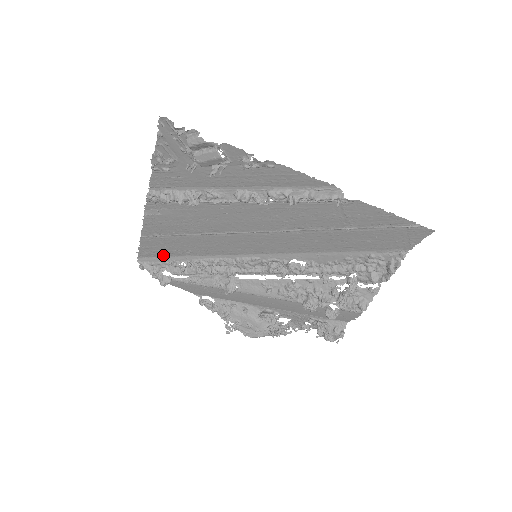
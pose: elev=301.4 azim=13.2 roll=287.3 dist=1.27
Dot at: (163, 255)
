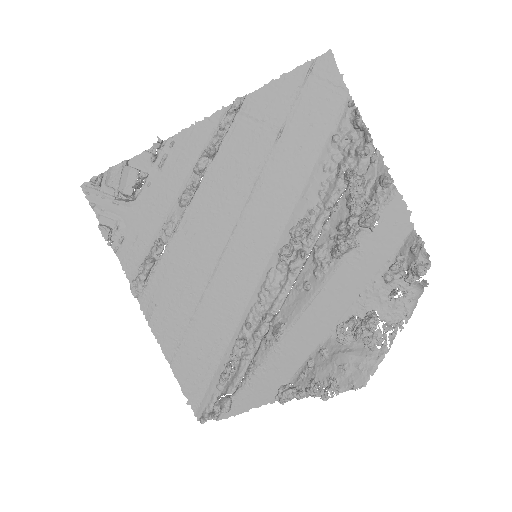
Dot at: (209, 378)
